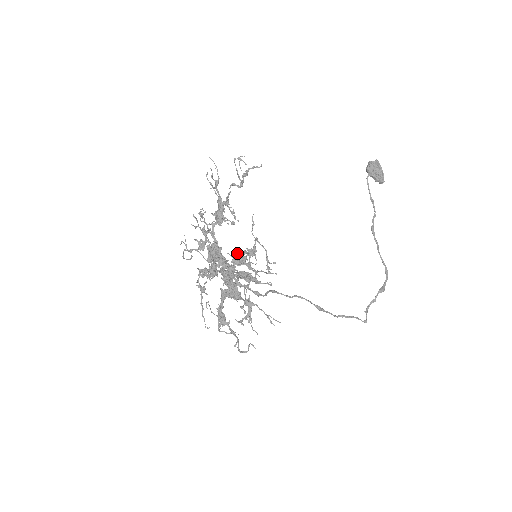
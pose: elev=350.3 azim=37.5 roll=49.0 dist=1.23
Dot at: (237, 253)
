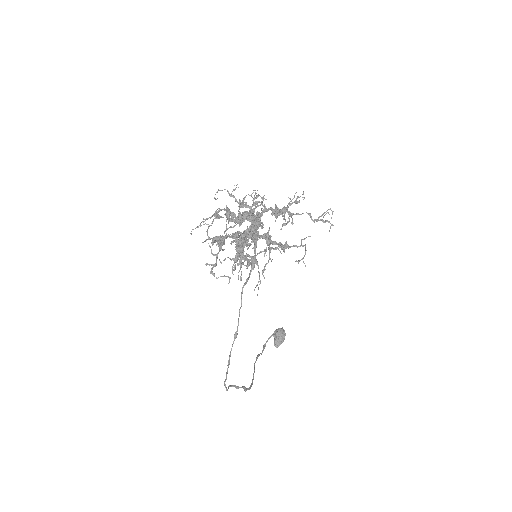
Dot at: occluded
